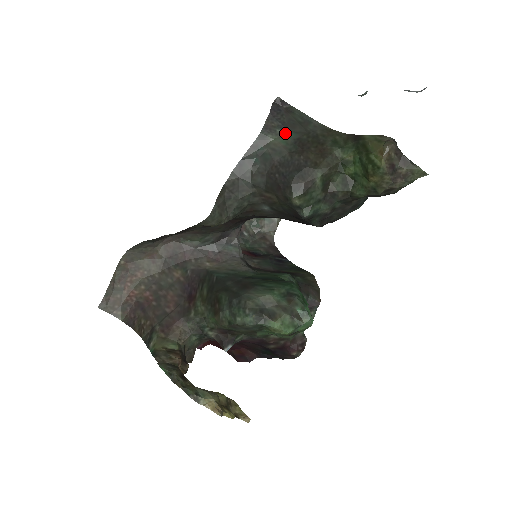
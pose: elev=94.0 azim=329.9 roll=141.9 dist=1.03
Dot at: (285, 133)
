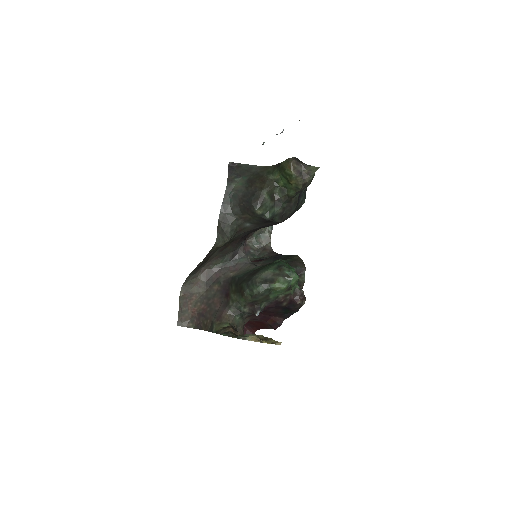
Dot at: (240, 179)
